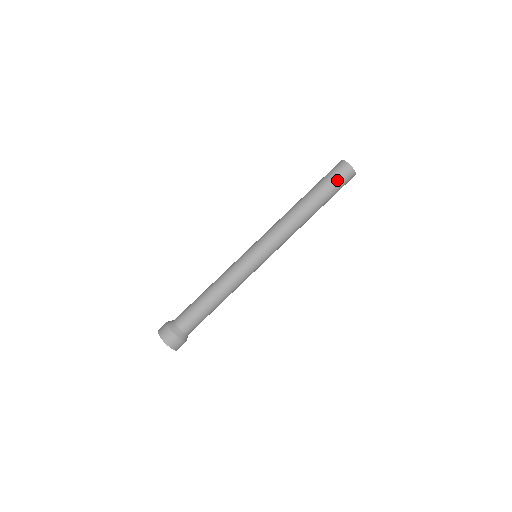
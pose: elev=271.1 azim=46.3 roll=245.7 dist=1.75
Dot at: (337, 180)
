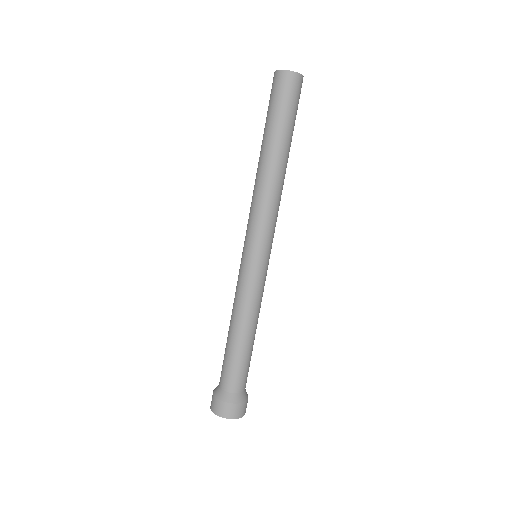
Dot at: (273, 100)
